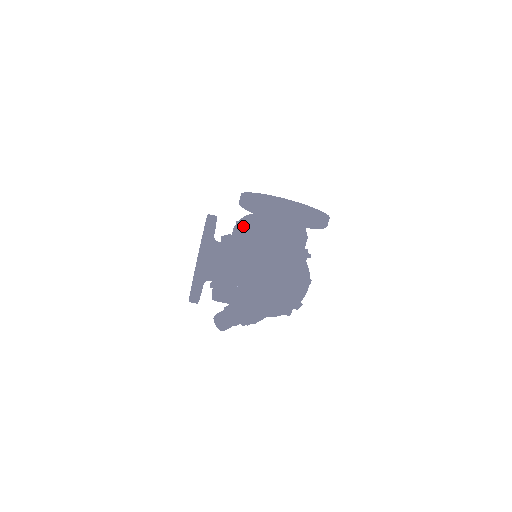
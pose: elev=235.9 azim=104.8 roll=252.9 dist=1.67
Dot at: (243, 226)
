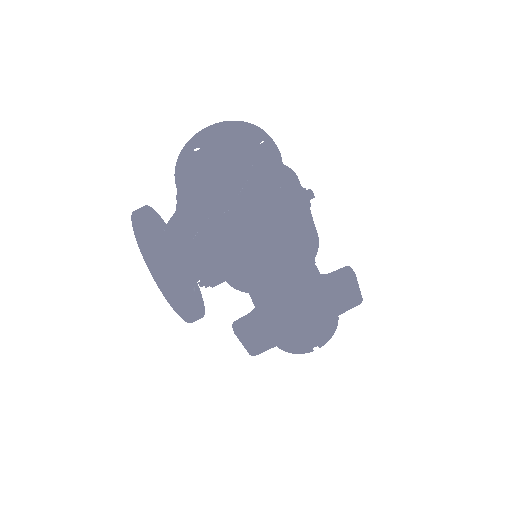
Dot at: occluded
